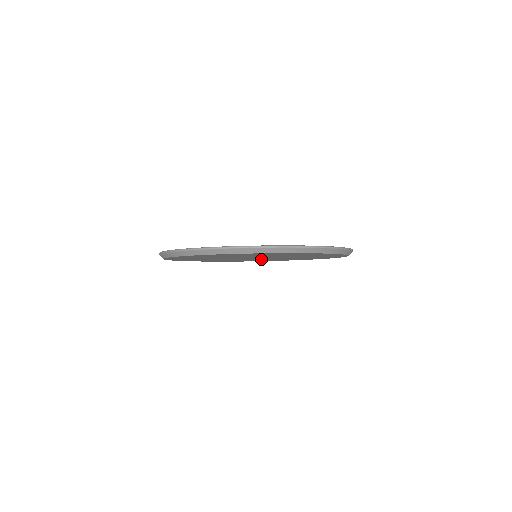
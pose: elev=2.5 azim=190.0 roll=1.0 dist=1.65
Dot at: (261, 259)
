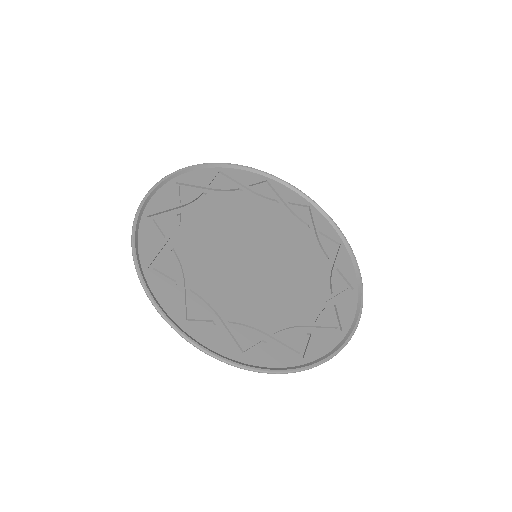
Dot at: (269, 227)
